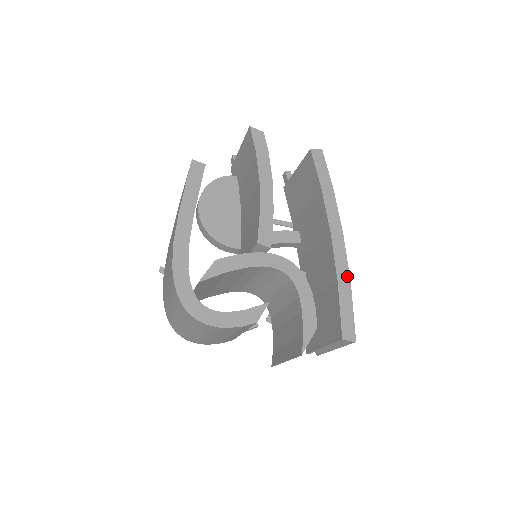
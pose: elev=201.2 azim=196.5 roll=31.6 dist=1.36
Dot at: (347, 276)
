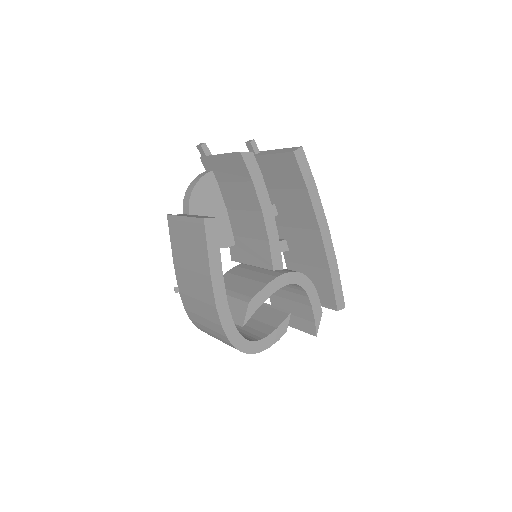
Dot at: (335, 262)
